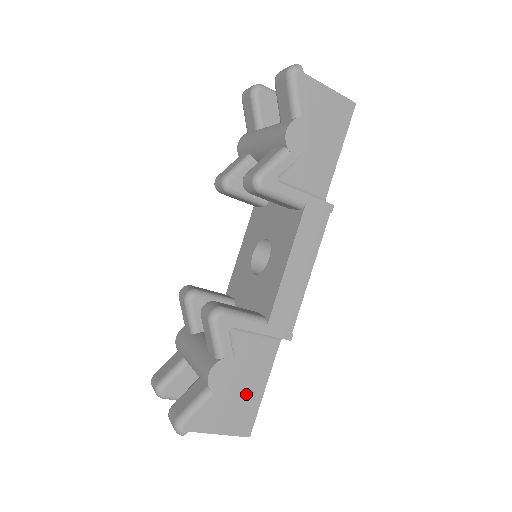
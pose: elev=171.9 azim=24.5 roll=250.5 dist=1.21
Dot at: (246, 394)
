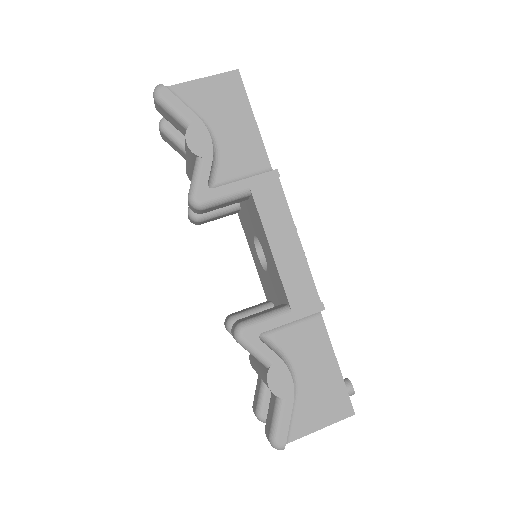
Dot at: (323, 379)
